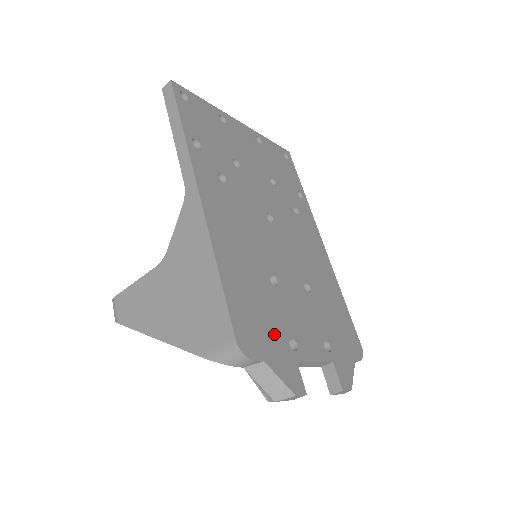
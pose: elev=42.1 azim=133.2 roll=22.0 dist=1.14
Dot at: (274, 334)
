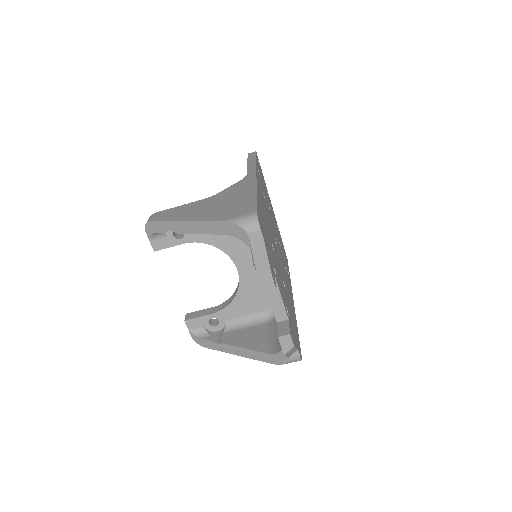
Dot at: (269, 250)
